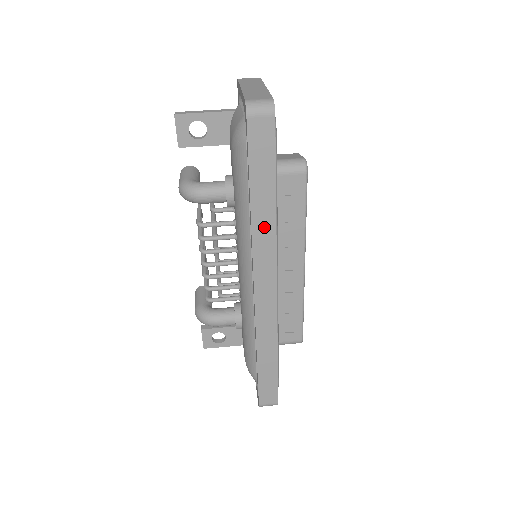
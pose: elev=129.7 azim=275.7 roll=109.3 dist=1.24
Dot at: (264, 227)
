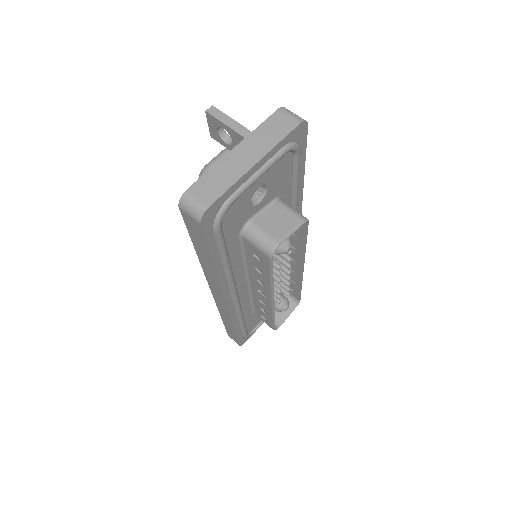
Dot at: (210, 272)
